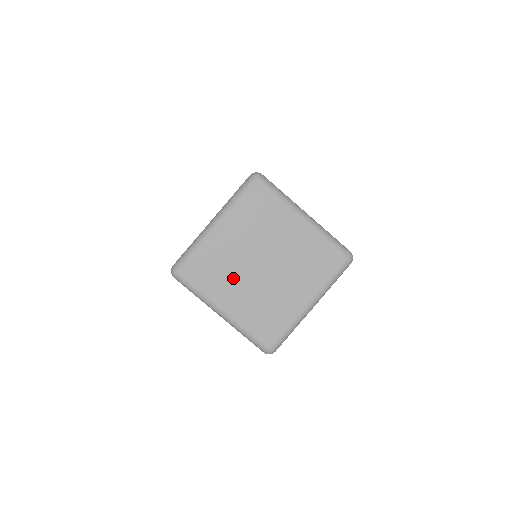
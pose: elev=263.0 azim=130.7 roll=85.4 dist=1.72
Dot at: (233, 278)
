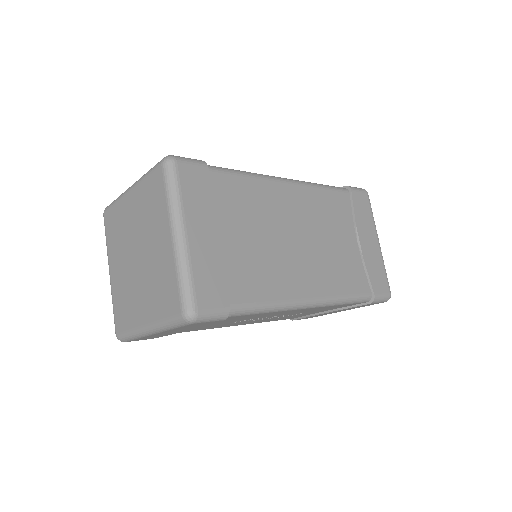
Dot at: (121, 249)
